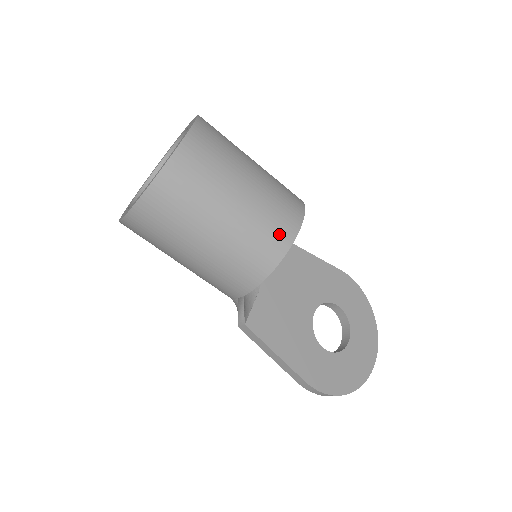
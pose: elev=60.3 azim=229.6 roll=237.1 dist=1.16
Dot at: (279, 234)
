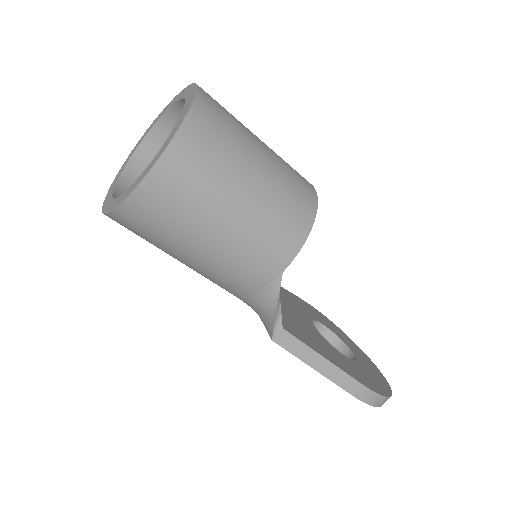
Dot at: (304, 182)
